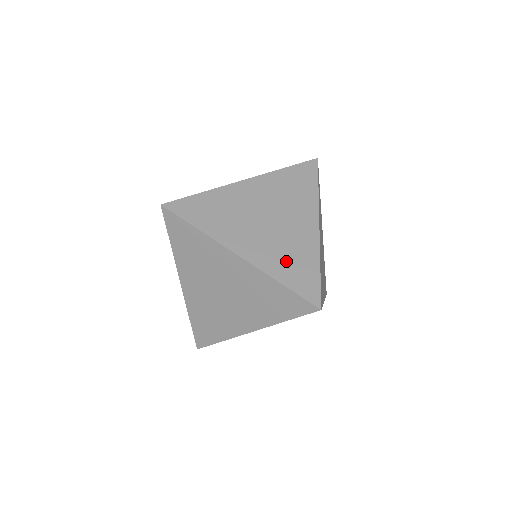
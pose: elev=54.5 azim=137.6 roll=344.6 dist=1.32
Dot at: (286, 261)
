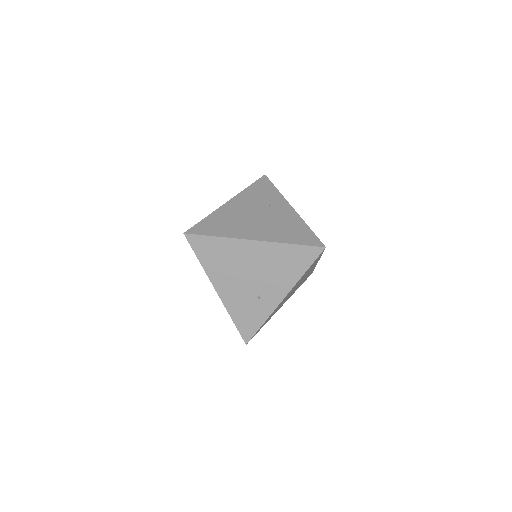
Dot at: occluded
